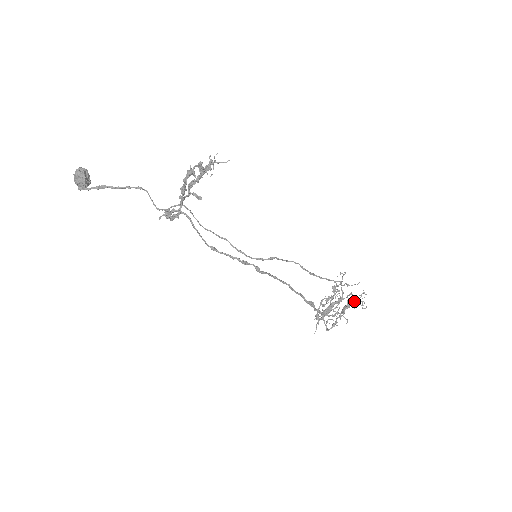
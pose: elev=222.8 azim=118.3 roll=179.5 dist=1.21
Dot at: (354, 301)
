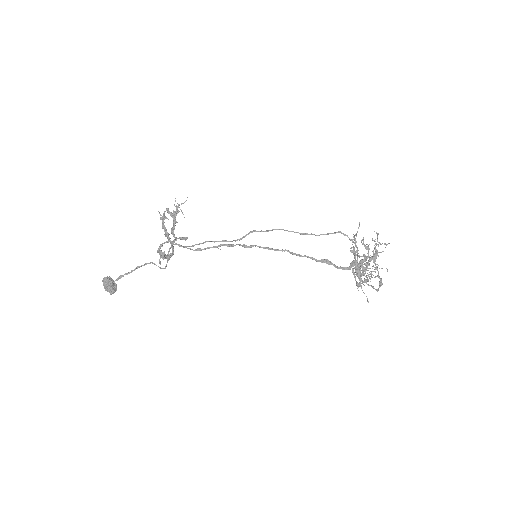
Dot at: (375, 246)
